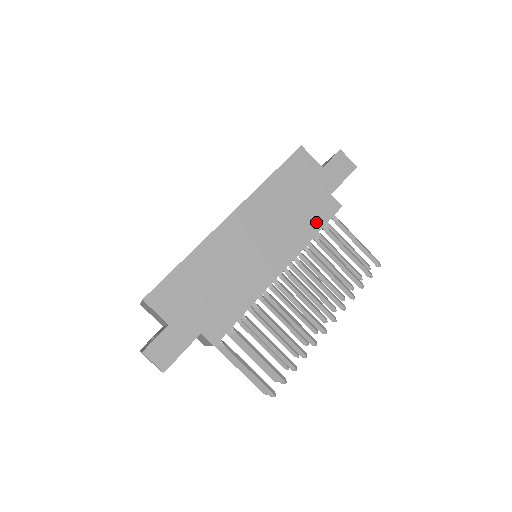
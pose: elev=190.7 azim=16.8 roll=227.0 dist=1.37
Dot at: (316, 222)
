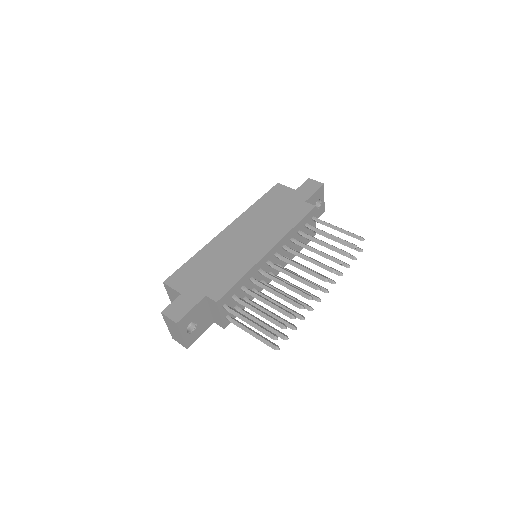
Dot at: (295, 219)
